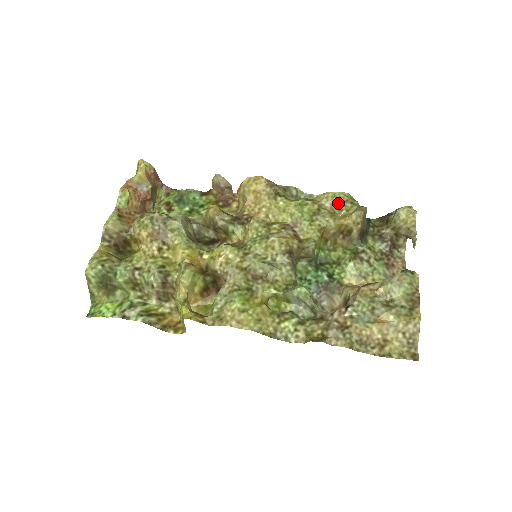
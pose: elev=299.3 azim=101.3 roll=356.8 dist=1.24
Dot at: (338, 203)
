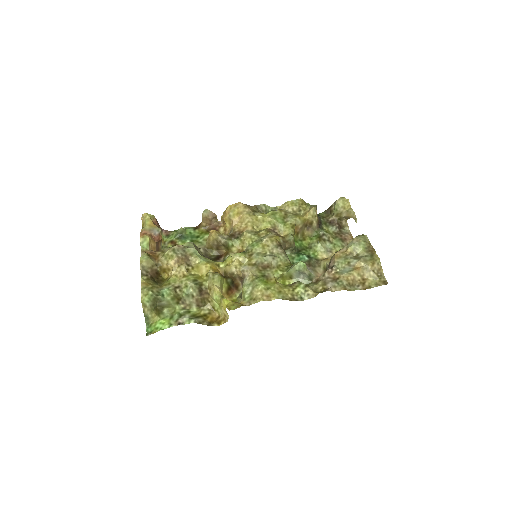
Dot at: (297, 207)
